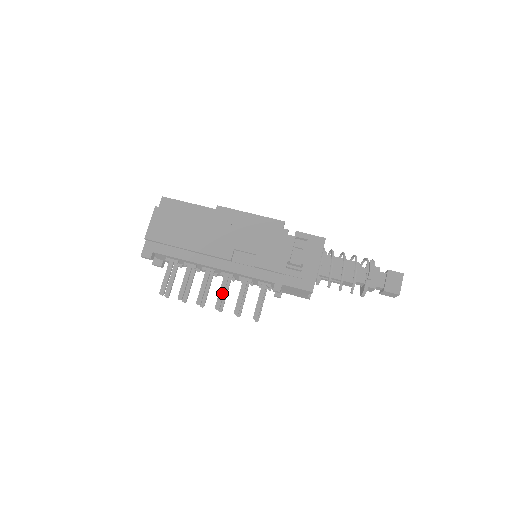
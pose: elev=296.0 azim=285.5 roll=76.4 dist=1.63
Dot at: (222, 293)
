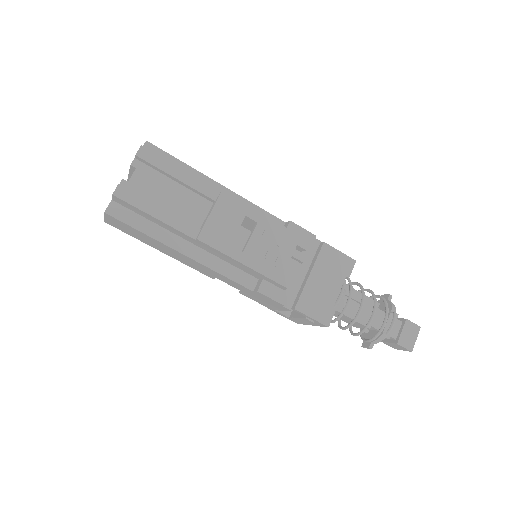
Dot at: occluded
